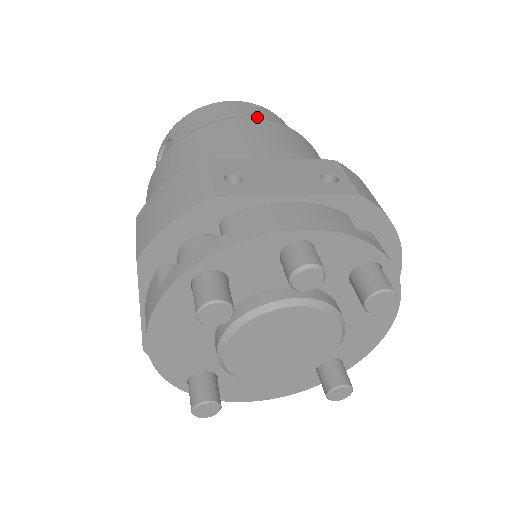
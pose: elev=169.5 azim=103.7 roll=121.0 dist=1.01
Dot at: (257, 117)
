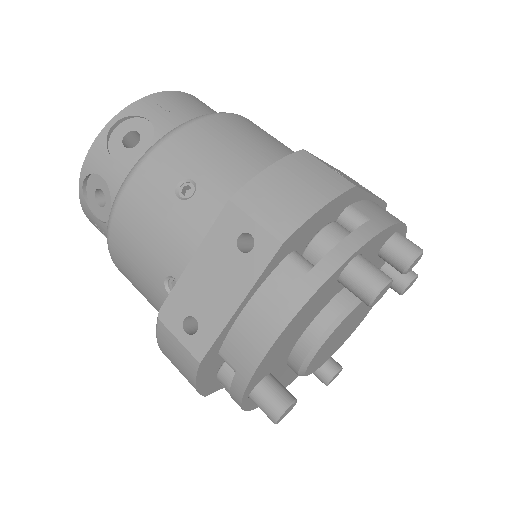
Dot at: occluded
